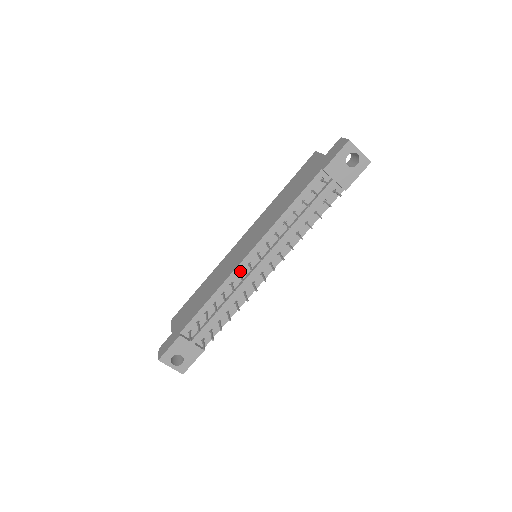
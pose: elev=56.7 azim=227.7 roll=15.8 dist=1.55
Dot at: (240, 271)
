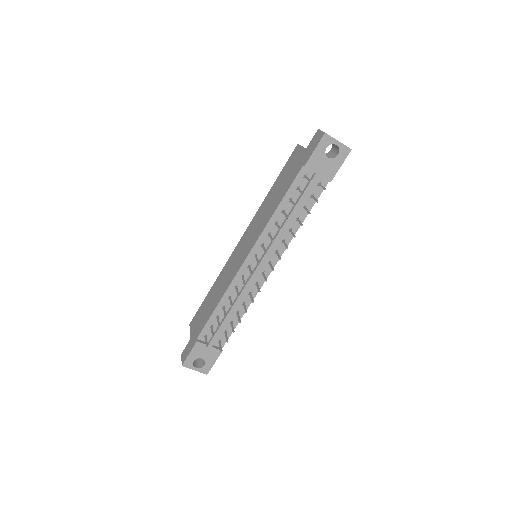
Dot at: (242, 274)
